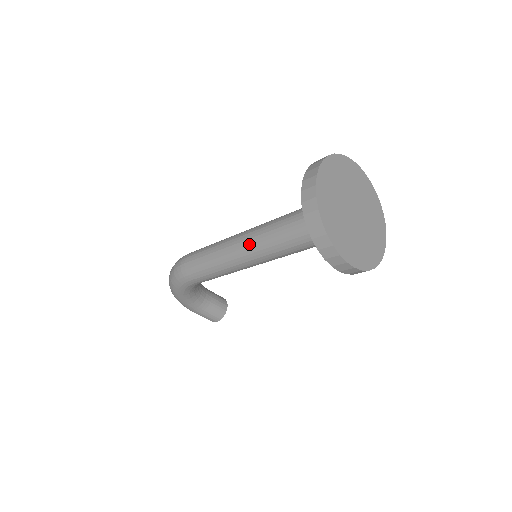
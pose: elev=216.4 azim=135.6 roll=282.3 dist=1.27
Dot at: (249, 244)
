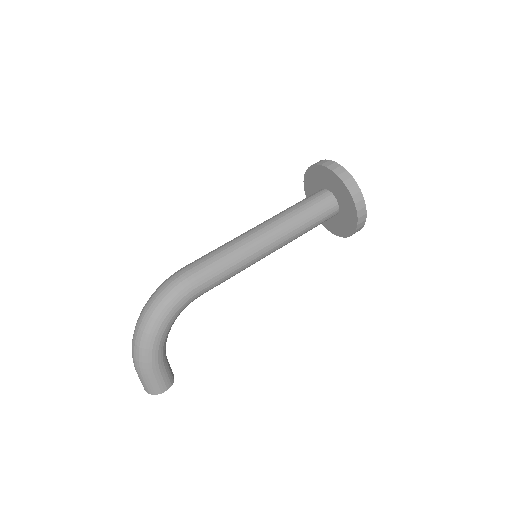
Dot at: (270, 228)
